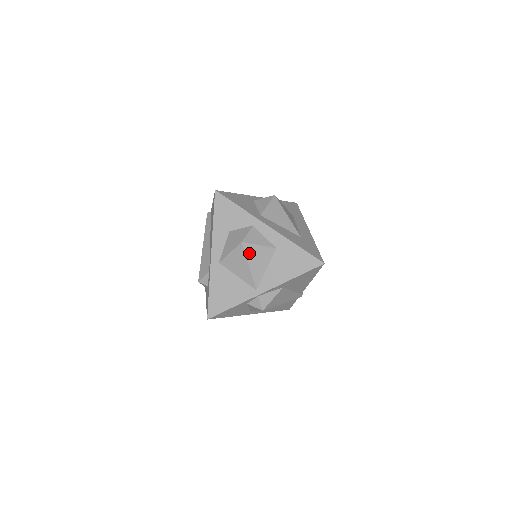
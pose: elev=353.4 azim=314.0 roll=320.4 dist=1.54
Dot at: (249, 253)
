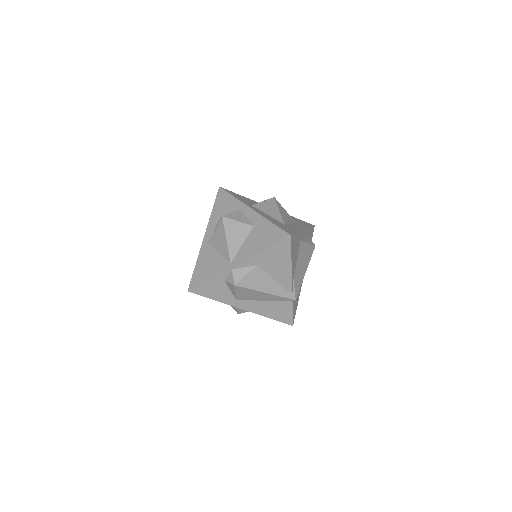
Dot at: (228, 227)
